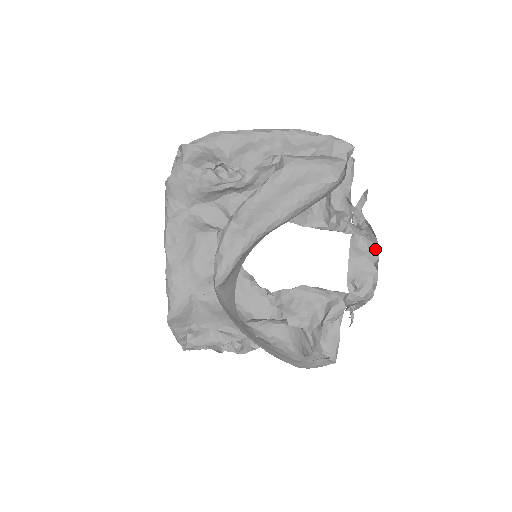
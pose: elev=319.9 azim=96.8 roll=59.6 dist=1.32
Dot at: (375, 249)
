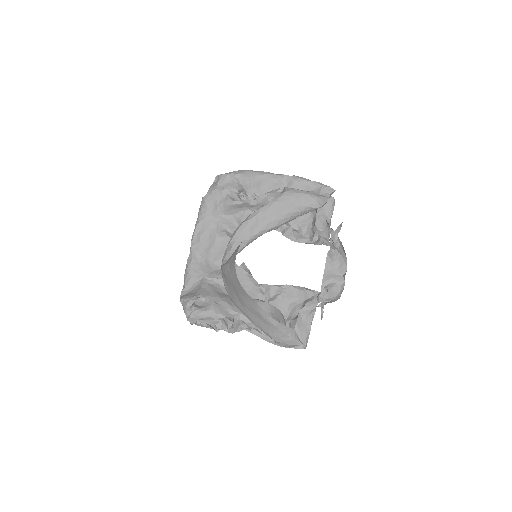
Dot at: (344, 264)
